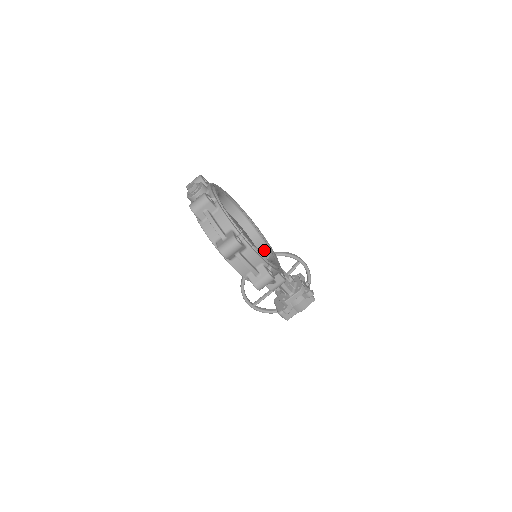
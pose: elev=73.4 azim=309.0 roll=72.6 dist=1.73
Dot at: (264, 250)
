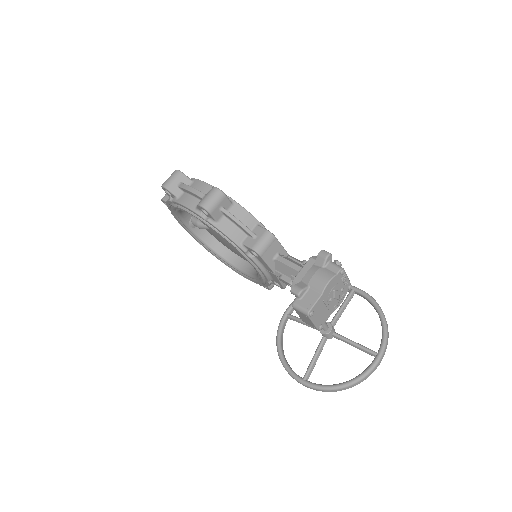
Dot at: occluded
